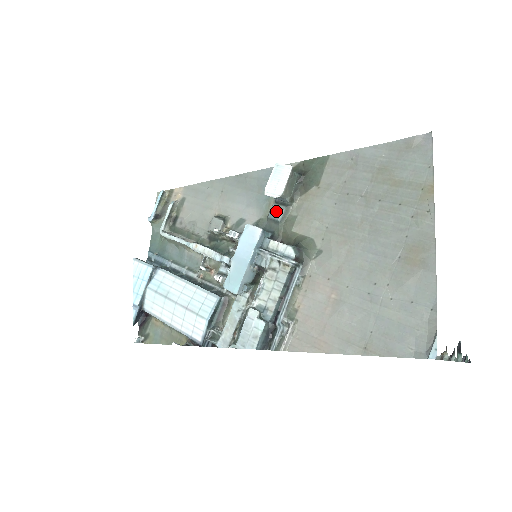
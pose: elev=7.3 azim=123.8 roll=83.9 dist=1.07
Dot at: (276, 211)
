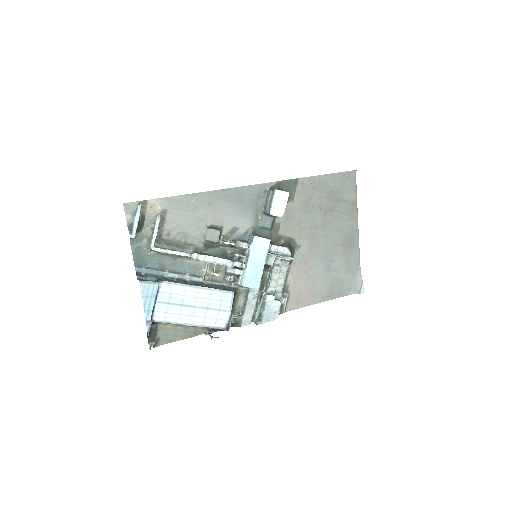
Dot at: (267, 221)
